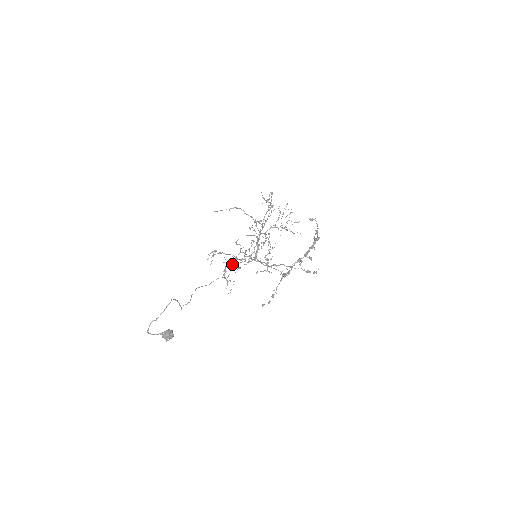
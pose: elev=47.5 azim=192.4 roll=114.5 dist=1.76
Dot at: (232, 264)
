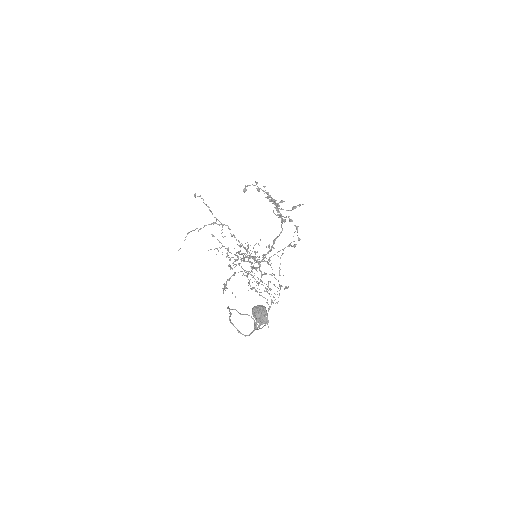
Dot at: occluded
